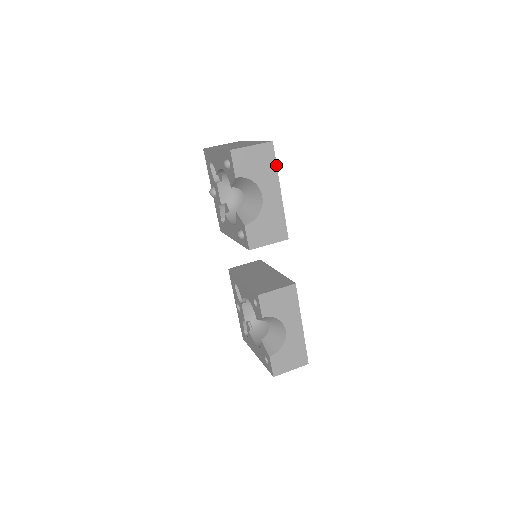
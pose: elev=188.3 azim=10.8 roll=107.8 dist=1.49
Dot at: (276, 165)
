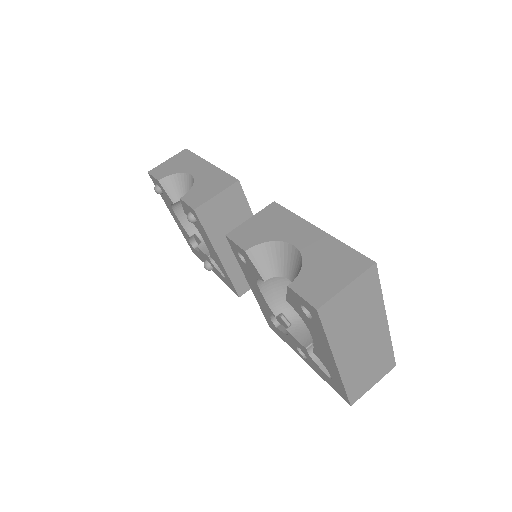
Dot at: (196, 155)
